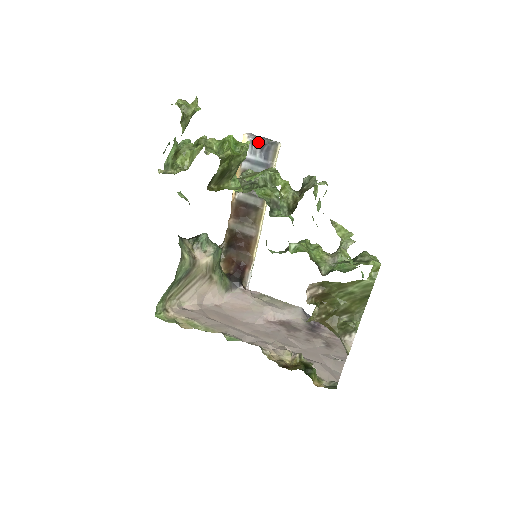
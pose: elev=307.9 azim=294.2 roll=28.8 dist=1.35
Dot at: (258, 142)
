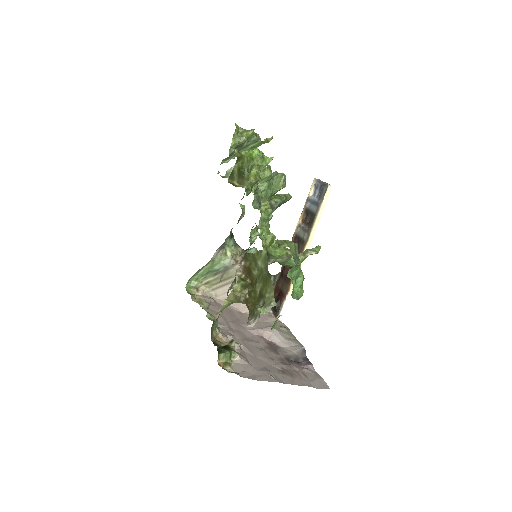
Dot at: (318, 184)
